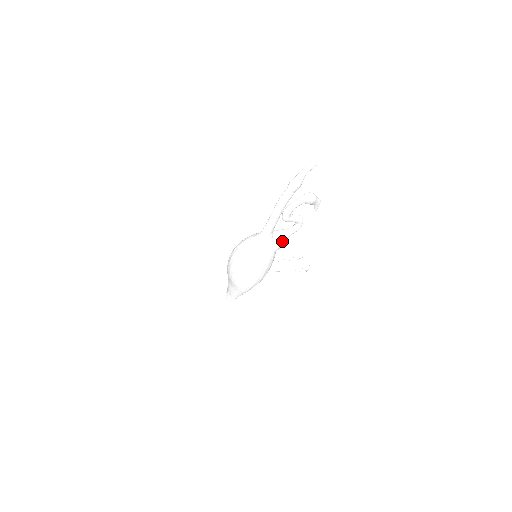
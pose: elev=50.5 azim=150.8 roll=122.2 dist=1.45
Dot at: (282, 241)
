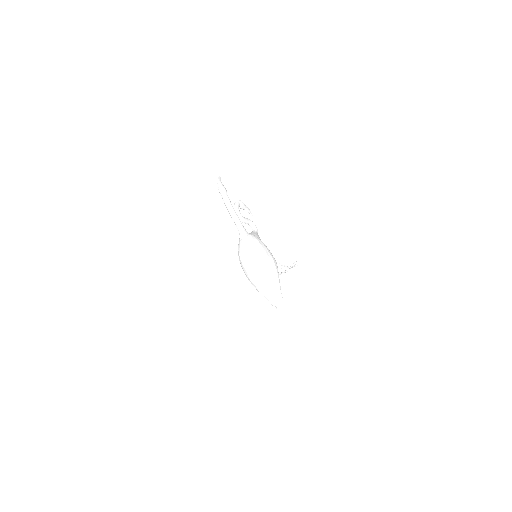
Dot at: occluded
